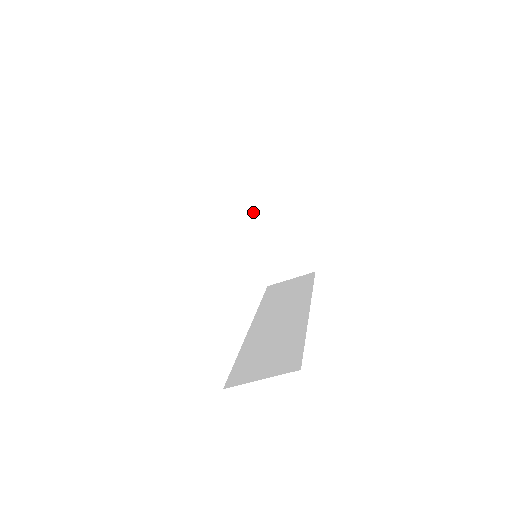
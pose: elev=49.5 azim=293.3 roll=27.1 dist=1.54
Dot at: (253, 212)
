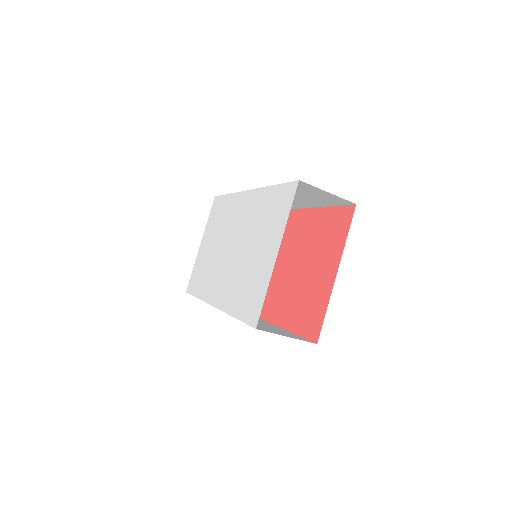
Dot at: occluded
